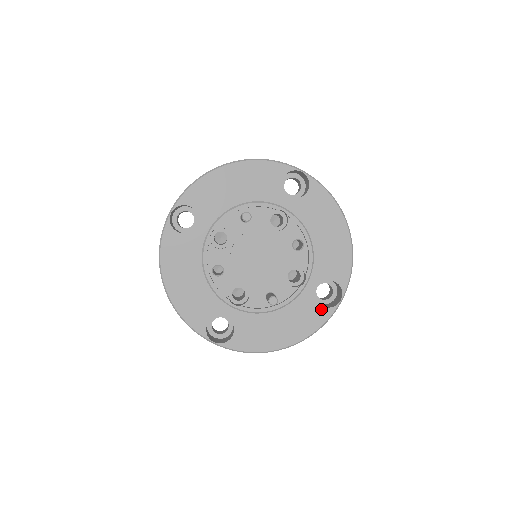
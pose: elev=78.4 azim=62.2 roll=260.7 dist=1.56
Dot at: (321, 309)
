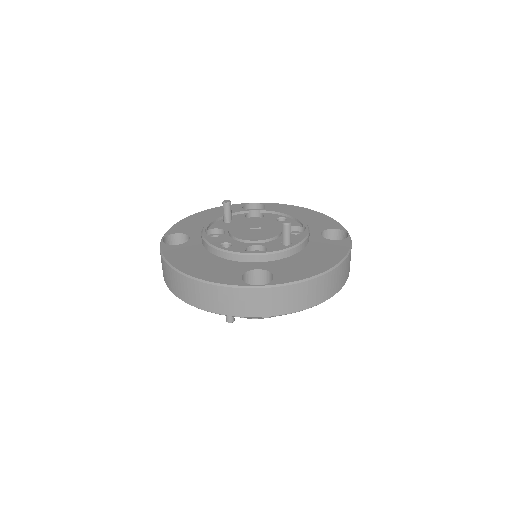
Dot at: (338, 242)
